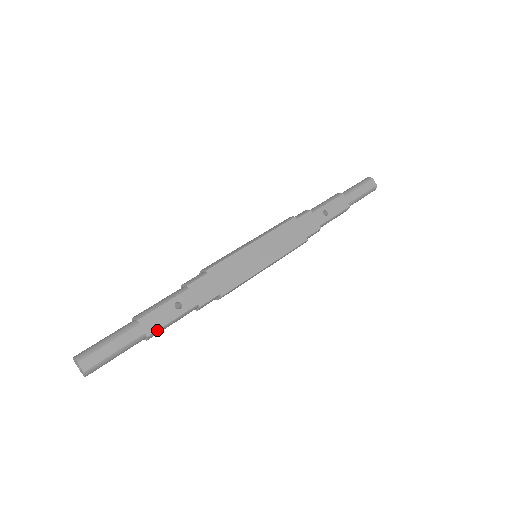
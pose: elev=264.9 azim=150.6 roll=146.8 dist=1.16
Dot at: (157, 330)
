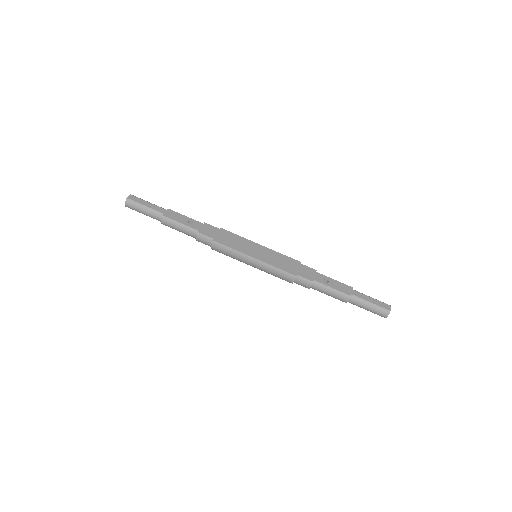
Dot at: (170, 218)
